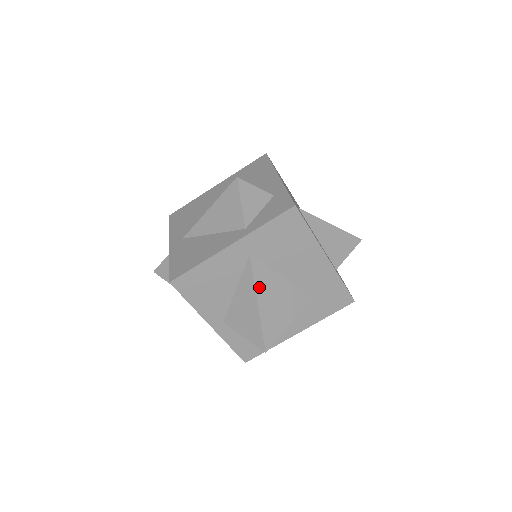
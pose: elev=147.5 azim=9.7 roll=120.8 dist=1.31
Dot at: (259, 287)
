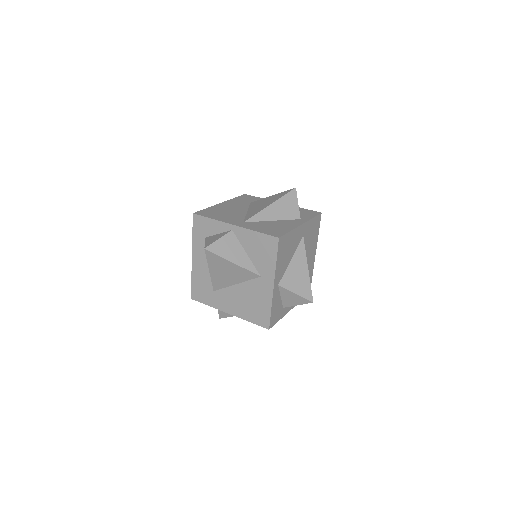
Dot at: (306, 258)
